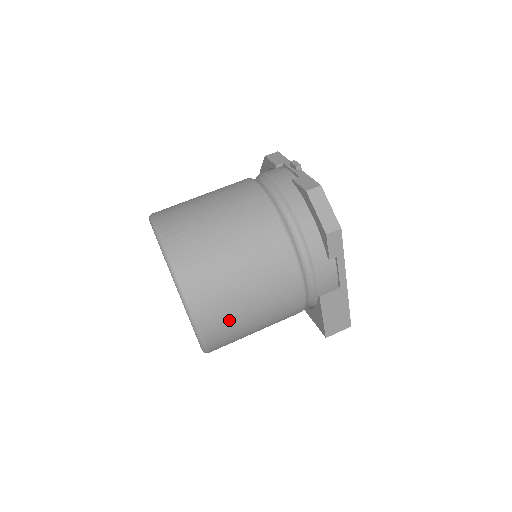
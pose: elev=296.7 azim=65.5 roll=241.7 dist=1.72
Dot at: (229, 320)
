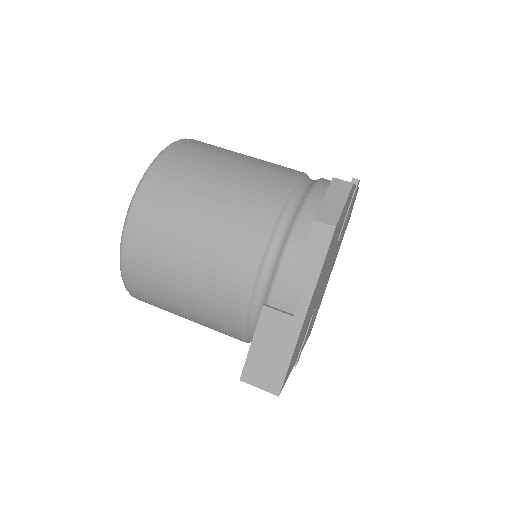
Dot at: (158, 242)
